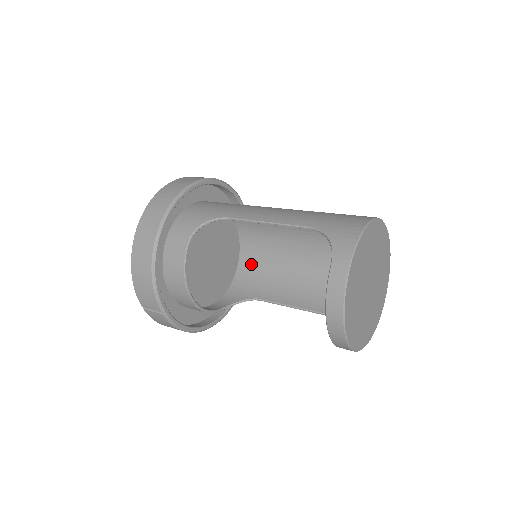
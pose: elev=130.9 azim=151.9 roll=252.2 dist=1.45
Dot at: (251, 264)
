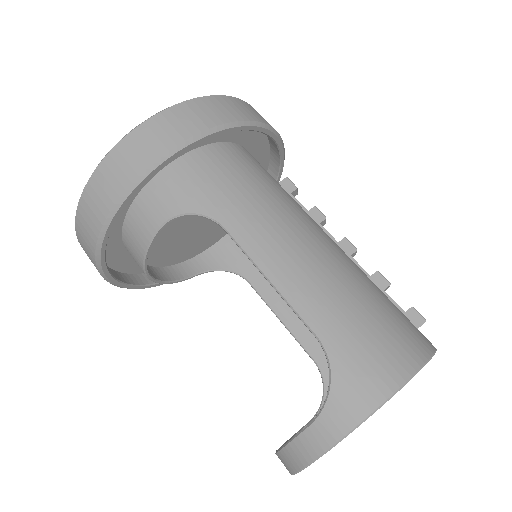
Dot at: occluded
